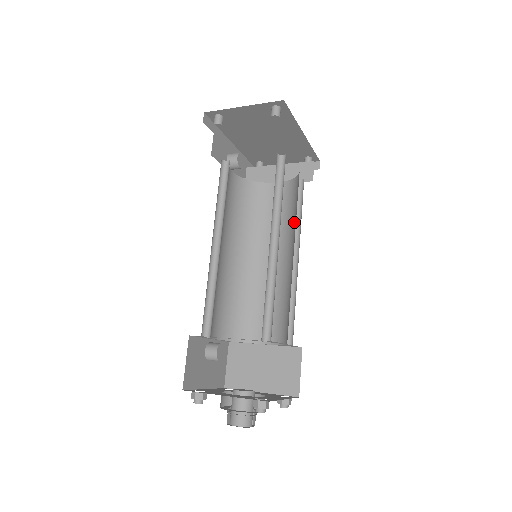
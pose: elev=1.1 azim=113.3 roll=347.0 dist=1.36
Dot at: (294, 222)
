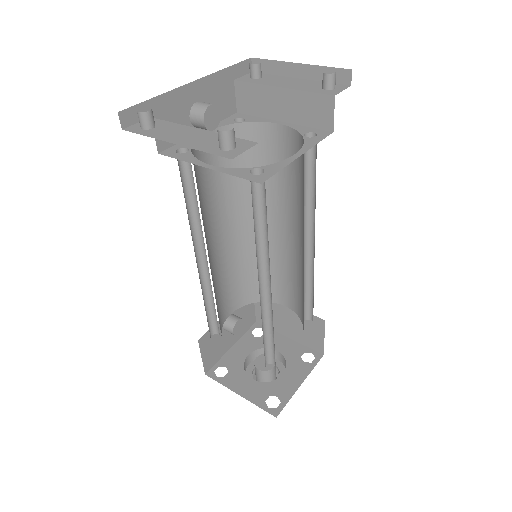
Dot at: (303, 209)
